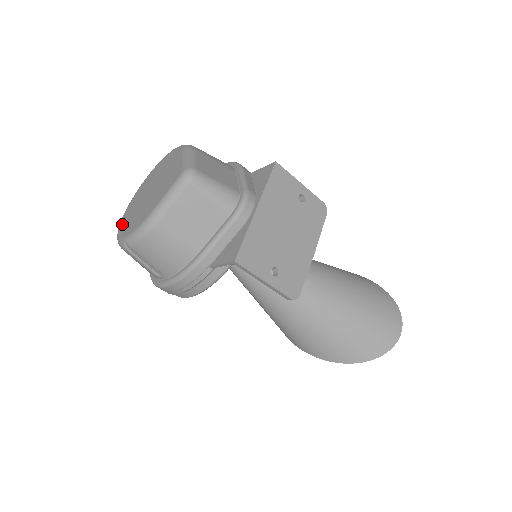
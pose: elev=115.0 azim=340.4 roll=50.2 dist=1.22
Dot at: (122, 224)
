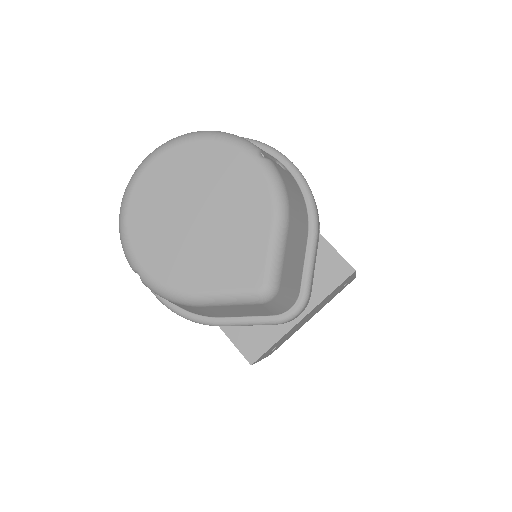
Dot at: (134, 211)
